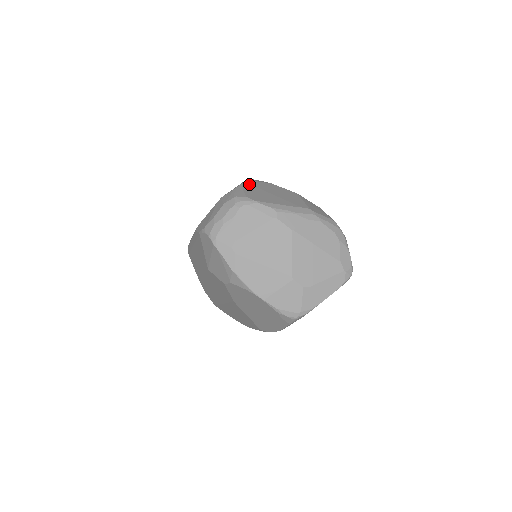
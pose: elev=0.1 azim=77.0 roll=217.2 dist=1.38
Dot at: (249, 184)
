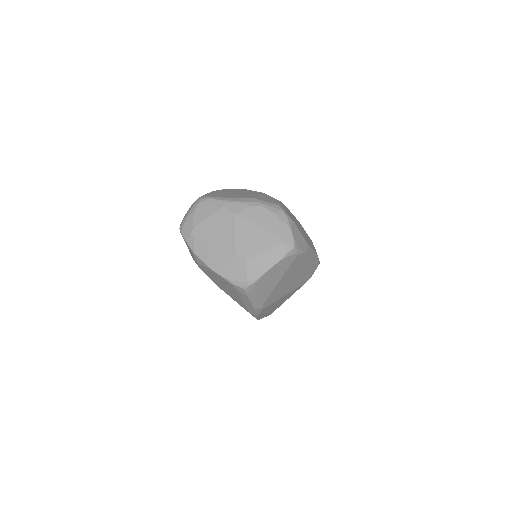
Dot at: (221, 190)
